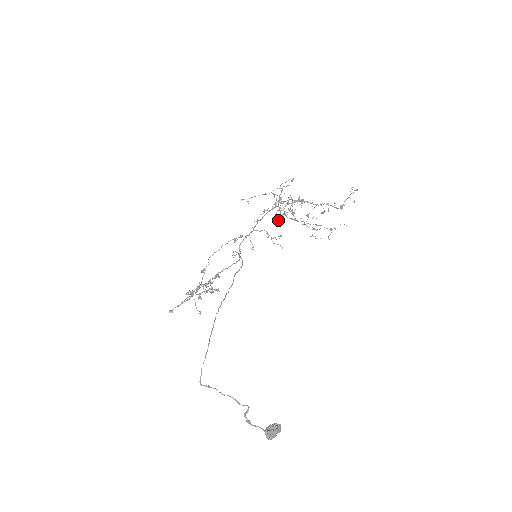
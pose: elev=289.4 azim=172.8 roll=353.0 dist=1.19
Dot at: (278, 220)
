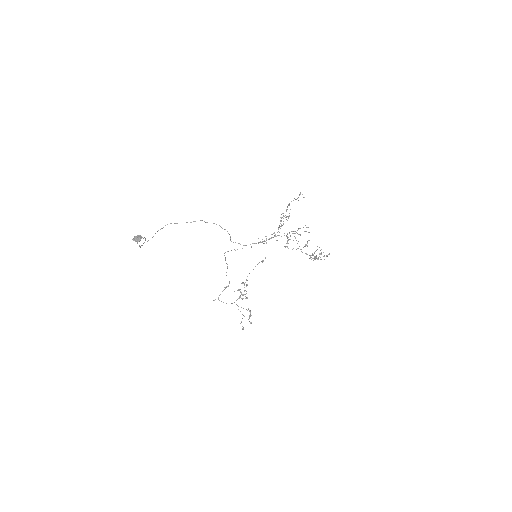
Dot at: (287, 246)
